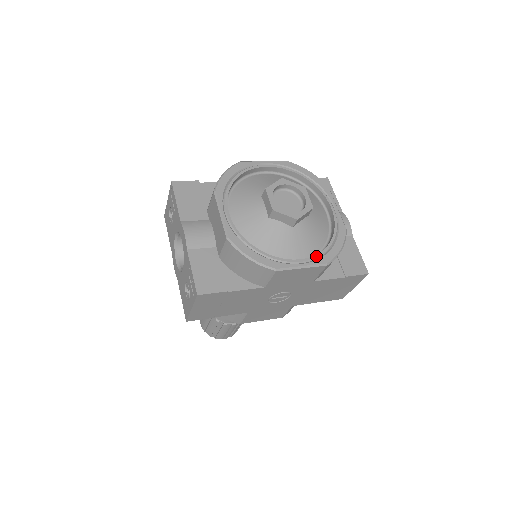
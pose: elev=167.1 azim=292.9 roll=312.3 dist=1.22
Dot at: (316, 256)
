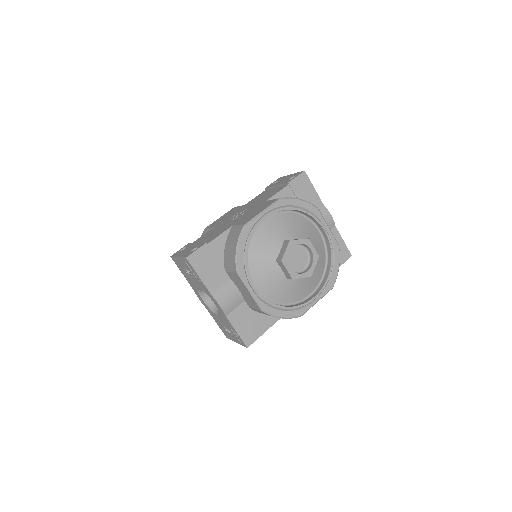
Dot at: (324, 286)
